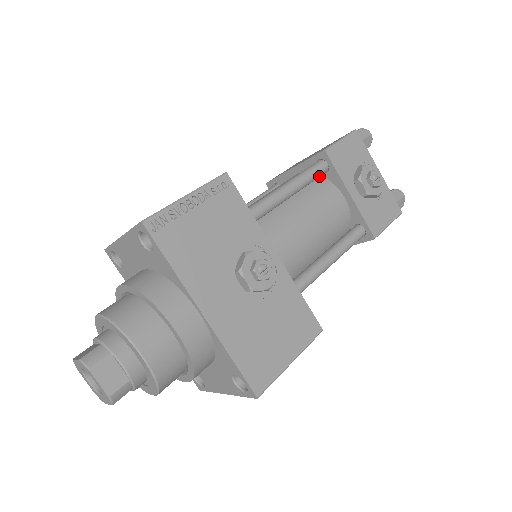
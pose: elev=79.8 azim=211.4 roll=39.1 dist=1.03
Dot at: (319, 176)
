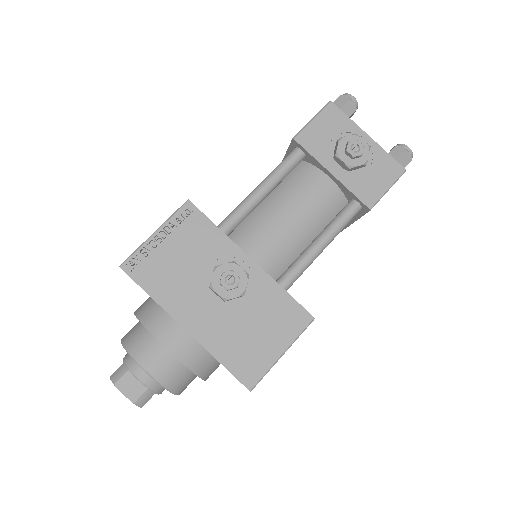
Dot at: (296, 165)
